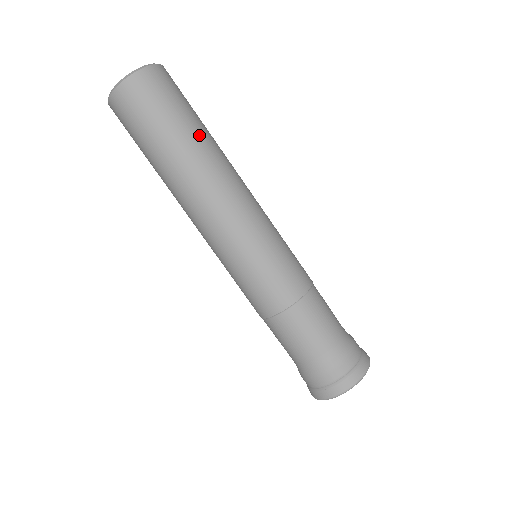
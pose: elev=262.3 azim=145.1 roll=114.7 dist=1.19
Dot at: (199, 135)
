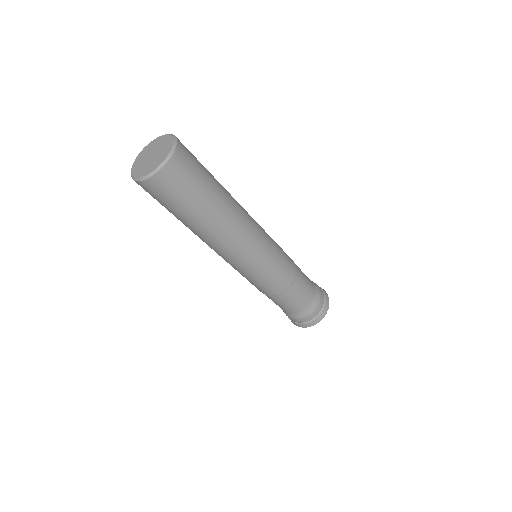
Dot at: (216, 201)
